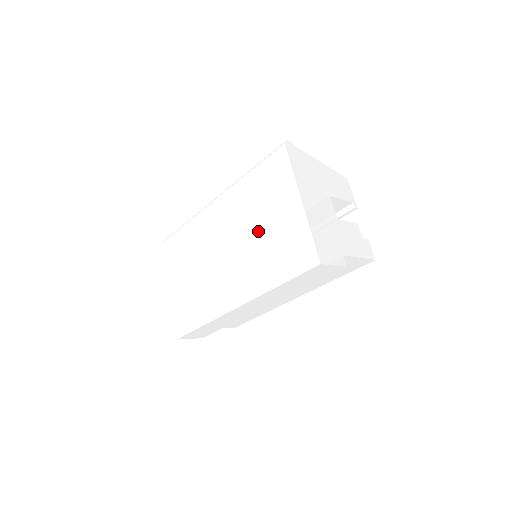
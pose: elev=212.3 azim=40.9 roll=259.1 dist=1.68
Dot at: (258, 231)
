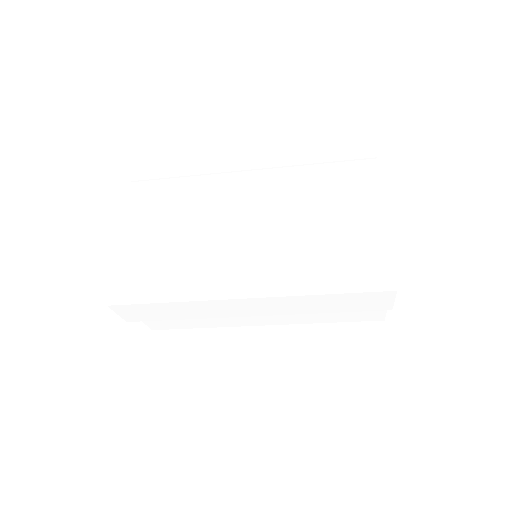
Dot at: (311, 226)
